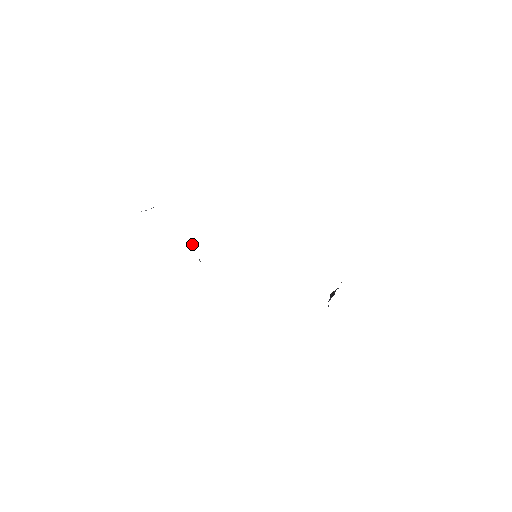
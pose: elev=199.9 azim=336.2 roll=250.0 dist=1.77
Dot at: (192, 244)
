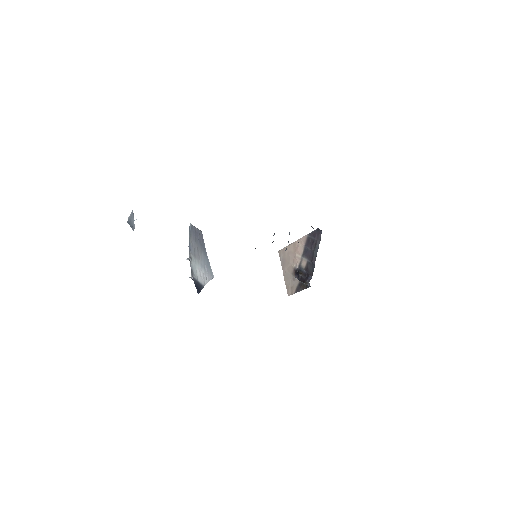
Dot at: (187, 259)
